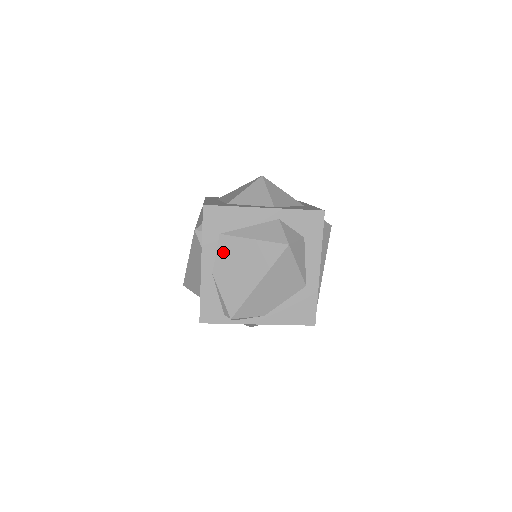
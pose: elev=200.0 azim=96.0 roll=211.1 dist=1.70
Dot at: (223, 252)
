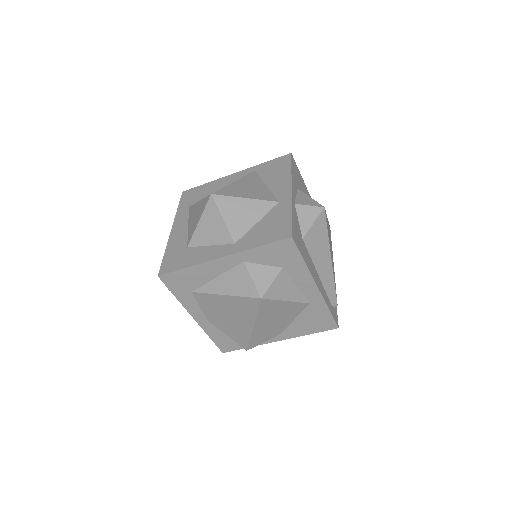
Dot at: (205, 305)
